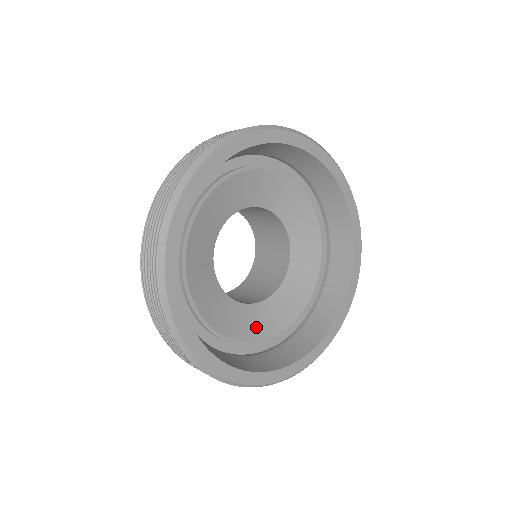
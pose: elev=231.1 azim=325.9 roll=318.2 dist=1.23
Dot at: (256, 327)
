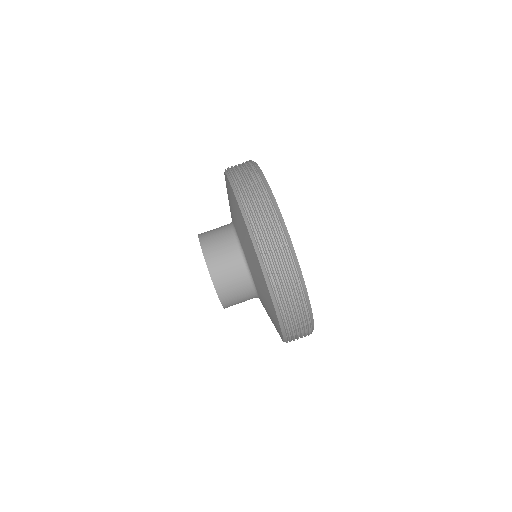
Dot at: occluded
